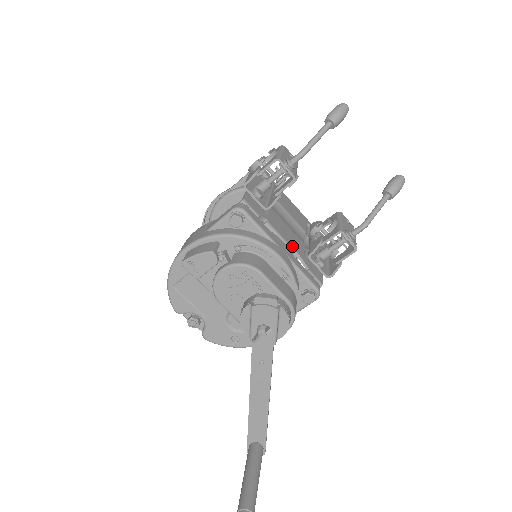
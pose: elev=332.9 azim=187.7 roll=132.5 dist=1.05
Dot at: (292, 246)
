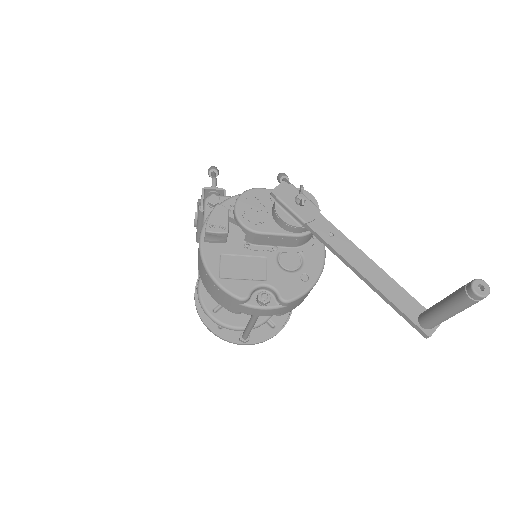
Dot at: occluded
